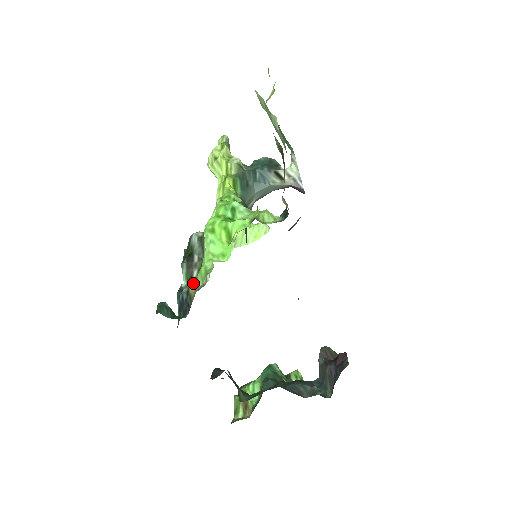
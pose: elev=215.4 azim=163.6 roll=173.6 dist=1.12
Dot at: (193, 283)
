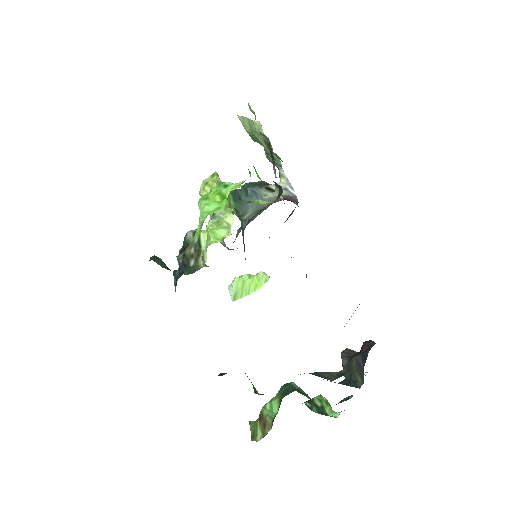
Dot at: (189, 246)
